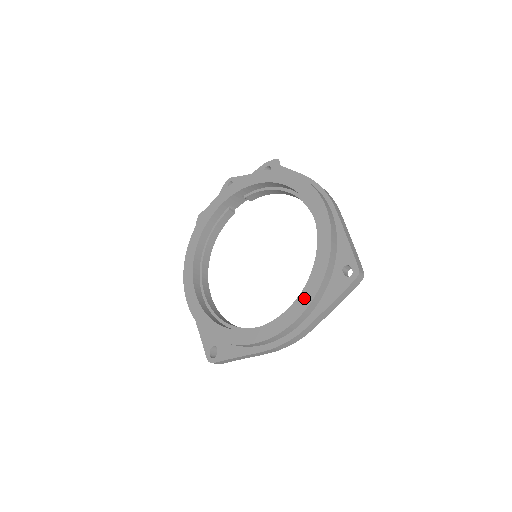
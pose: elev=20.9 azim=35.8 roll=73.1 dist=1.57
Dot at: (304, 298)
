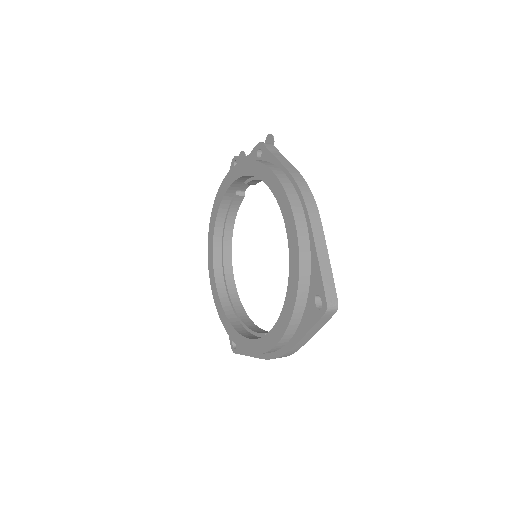
Dot at: (281, 325)
